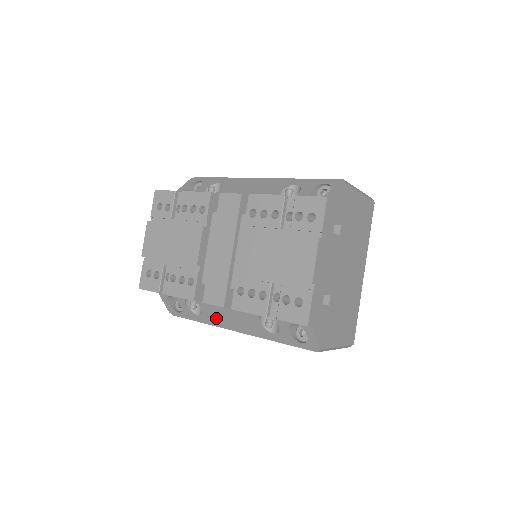
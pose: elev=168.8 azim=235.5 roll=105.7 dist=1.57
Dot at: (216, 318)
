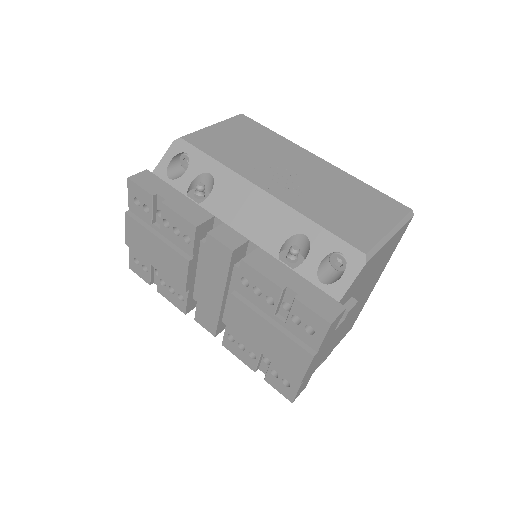
Dot at: occluded
